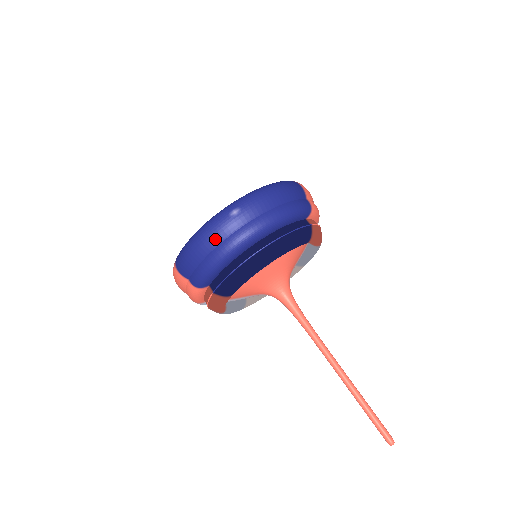
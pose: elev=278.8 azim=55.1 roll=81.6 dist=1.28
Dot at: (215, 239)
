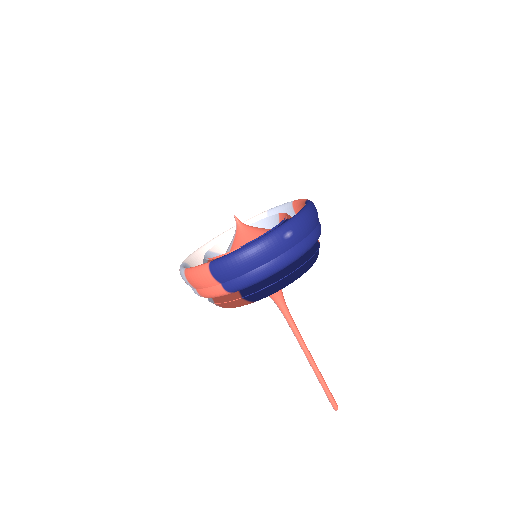
Dot at: (268, 257)
